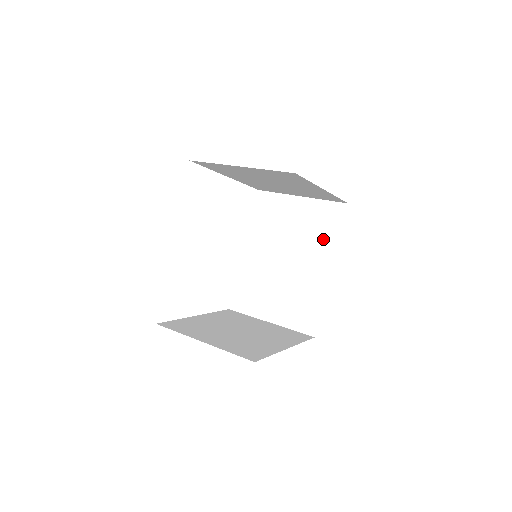
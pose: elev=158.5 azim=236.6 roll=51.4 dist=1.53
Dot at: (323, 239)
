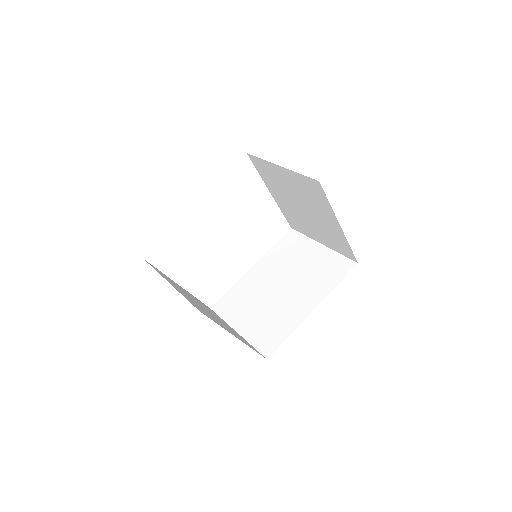
Dot at: (321, 283)
